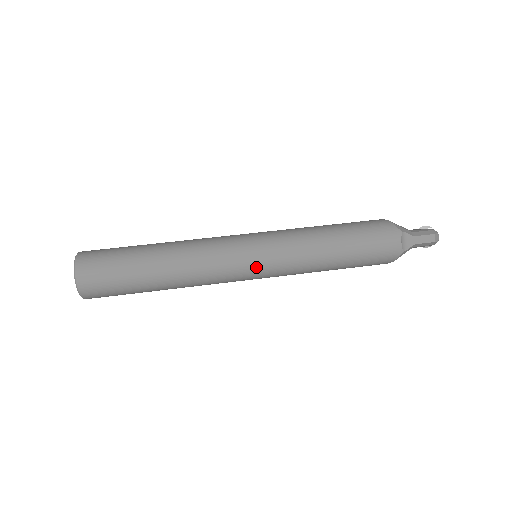
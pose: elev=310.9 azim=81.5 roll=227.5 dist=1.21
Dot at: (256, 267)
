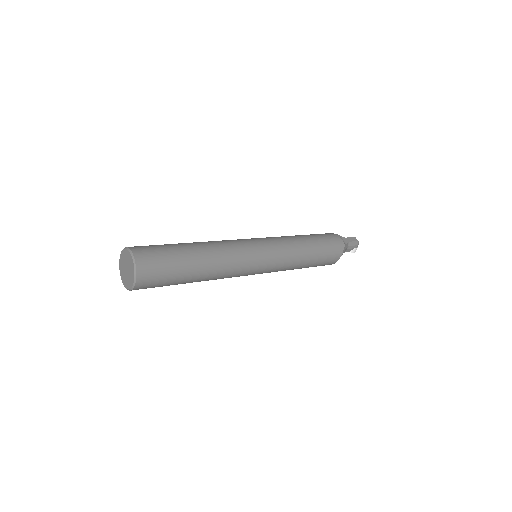
Dot at: (264, 251)
